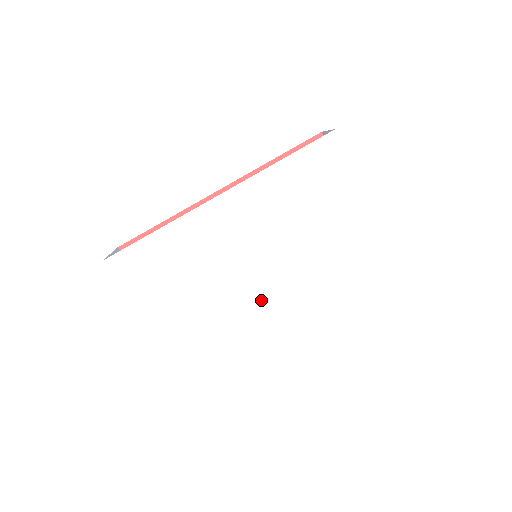
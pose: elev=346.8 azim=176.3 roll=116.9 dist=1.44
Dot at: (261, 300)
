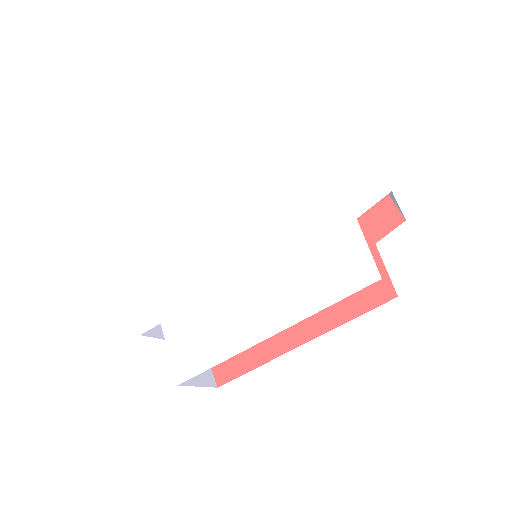
Dot at: (235, 288)
